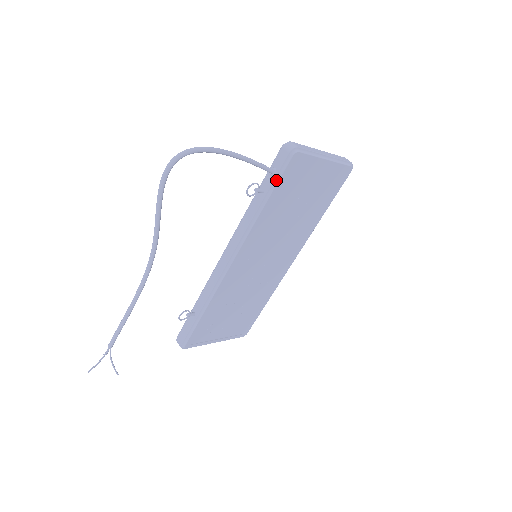
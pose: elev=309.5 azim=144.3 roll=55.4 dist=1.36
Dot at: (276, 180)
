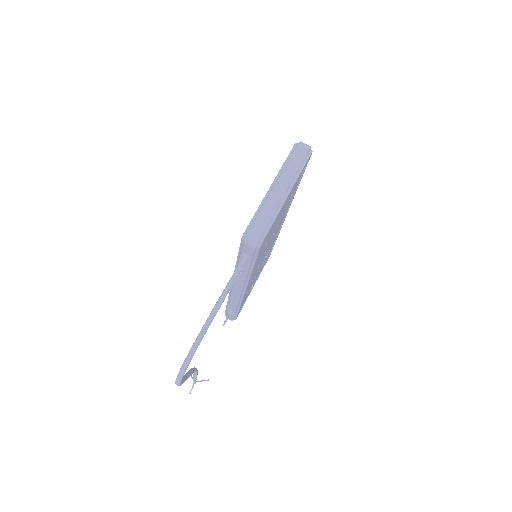
Dot at: (253, 260)
